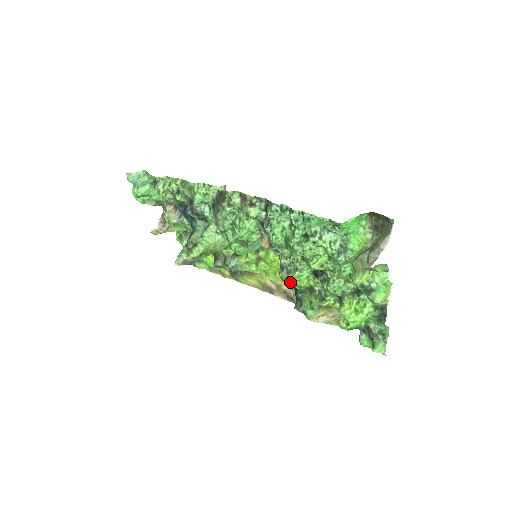
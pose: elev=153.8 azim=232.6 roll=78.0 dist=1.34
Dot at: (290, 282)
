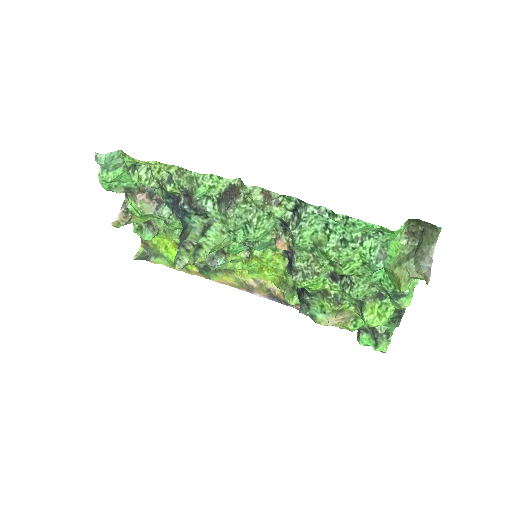
Dot at: (305, 286)
